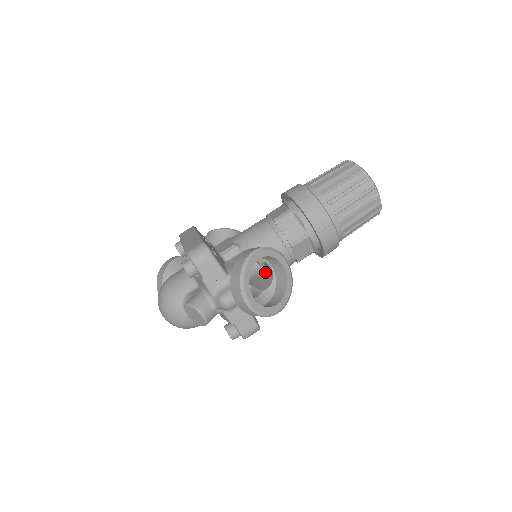
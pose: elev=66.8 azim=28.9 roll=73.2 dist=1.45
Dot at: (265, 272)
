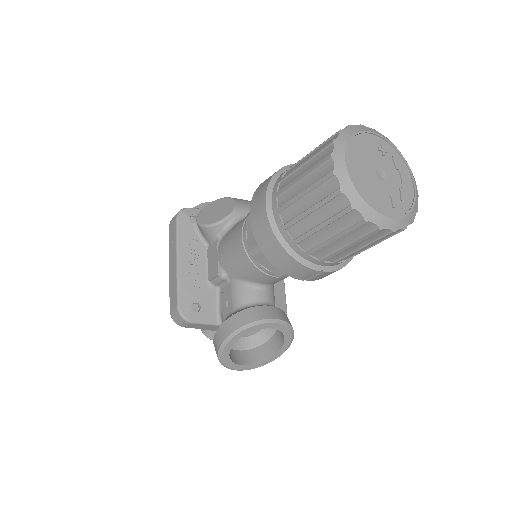
Dot at: occluded
